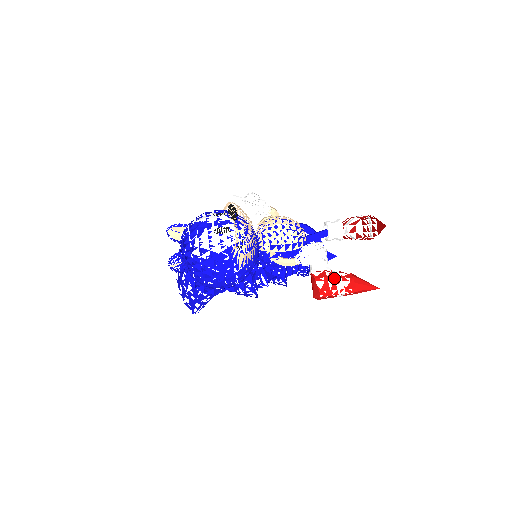
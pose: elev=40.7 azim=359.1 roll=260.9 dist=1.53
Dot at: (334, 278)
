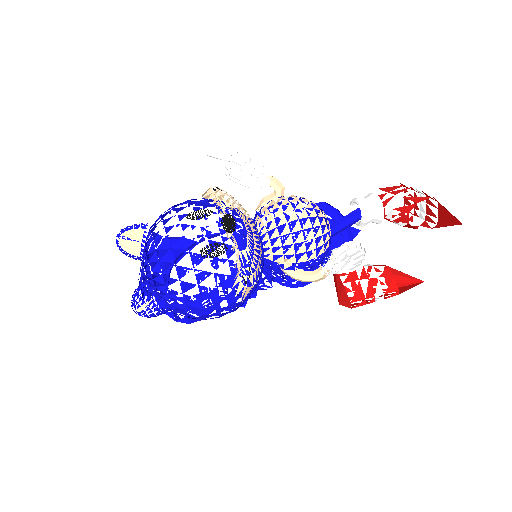
Dot at: occluded
